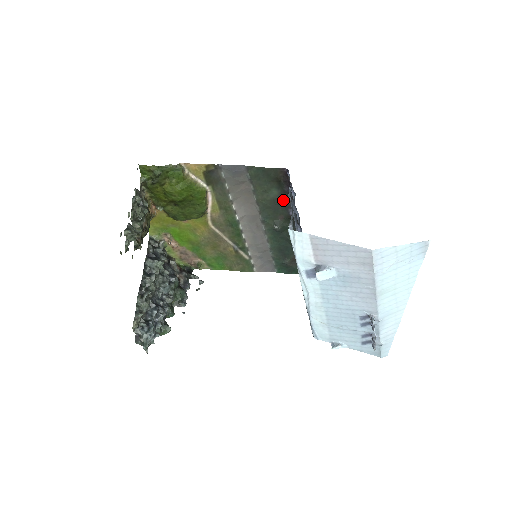
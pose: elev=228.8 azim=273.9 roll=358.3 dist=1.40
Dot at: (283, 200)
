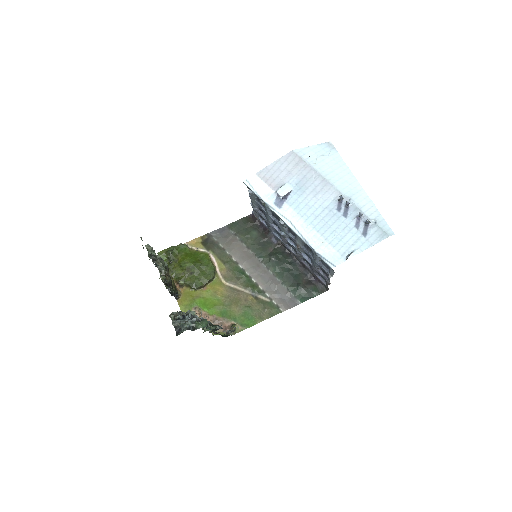
Dot at: (263, 236)
